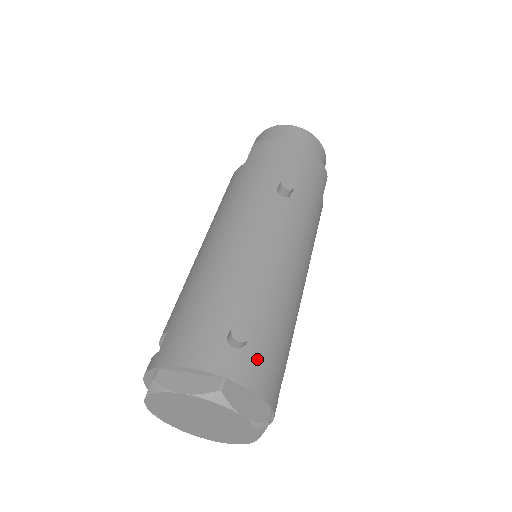
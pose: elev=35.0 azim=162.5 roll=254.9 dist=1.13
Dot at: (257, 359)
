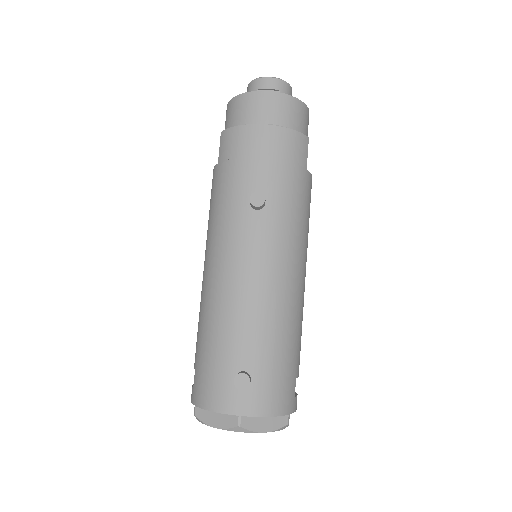
Dot at: (263, 390)
